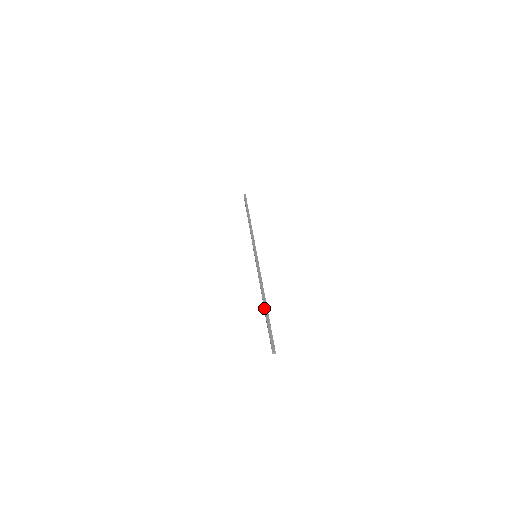
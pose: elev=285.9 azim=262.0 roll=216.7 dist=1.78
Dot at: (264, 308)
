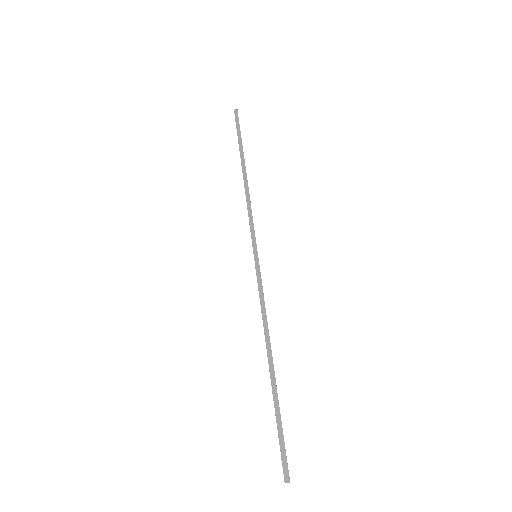
Dot at: occluded
